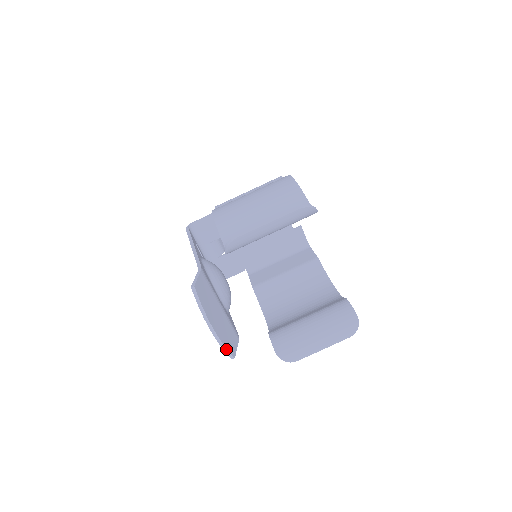
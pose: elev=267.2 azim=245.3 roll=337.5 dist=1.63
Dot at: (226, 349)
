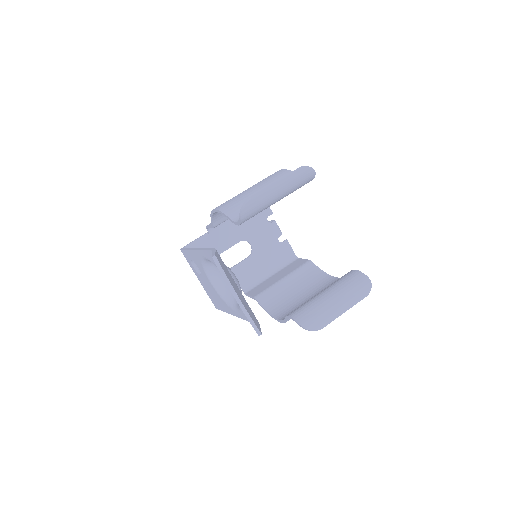
Dot at: (253, 322)
